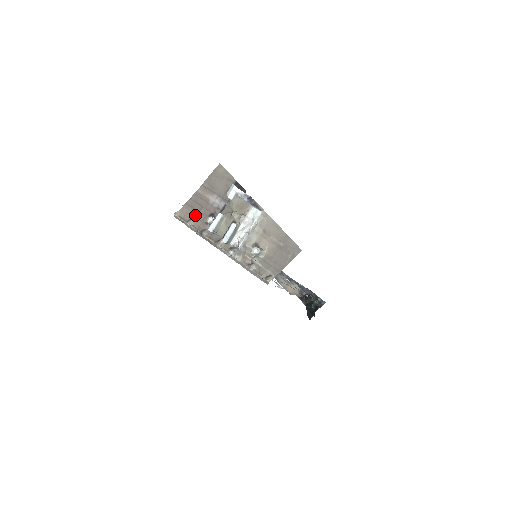
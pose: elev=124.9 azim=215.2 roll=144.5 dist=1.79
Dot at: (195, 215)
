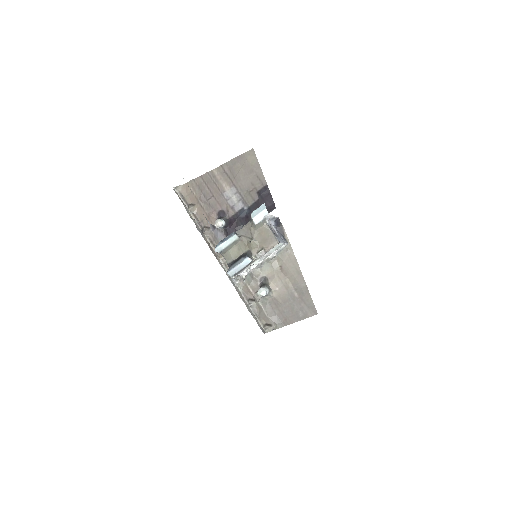
Dot at: (201, 202)
